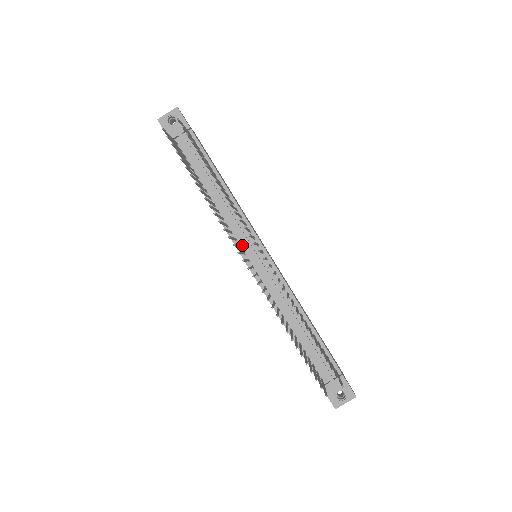
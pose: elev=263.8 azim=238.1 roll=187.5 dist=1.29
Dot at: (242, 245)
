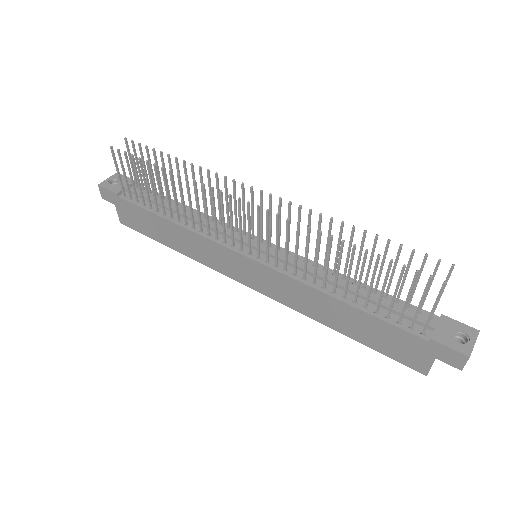
Dot at: (235, 245)
